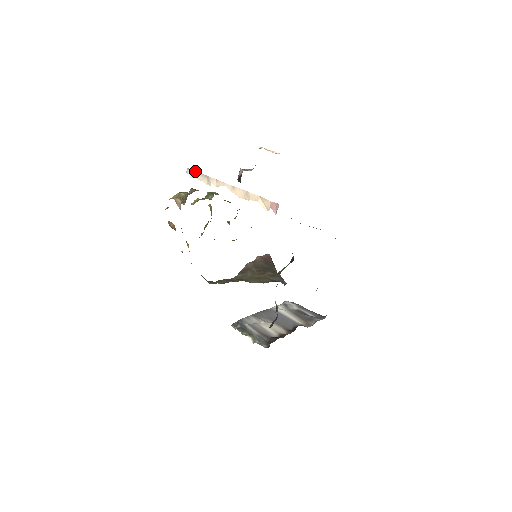
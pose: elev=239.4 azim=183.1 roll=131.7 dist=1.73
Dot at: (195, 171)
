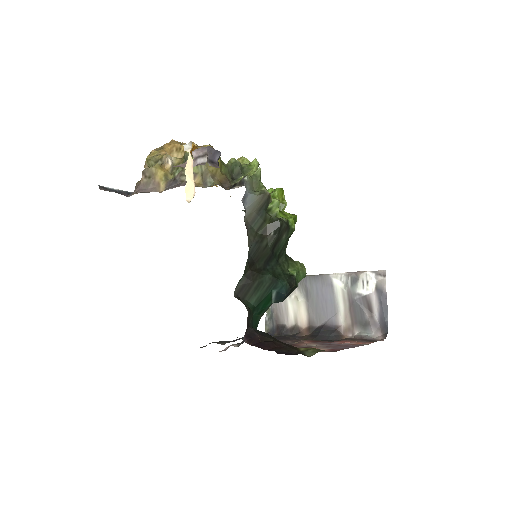
Dot at: occluded
